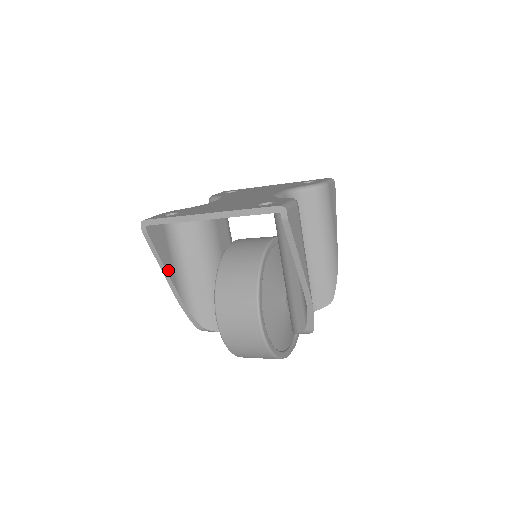
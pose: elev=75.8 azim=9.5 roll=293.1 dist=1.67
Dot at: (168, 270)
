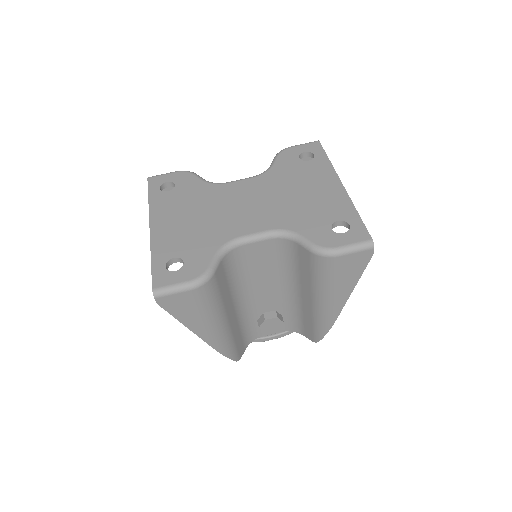
Dot at: occluded
